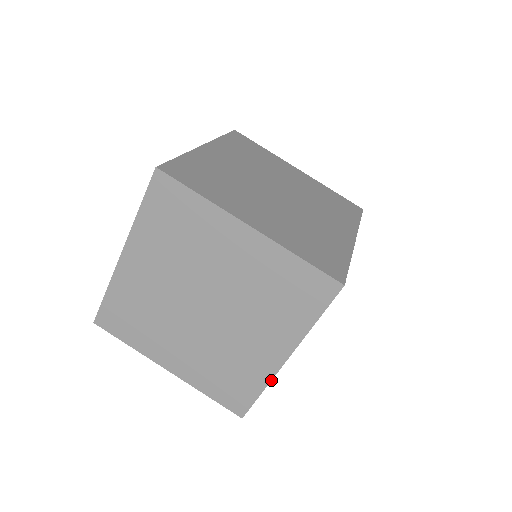
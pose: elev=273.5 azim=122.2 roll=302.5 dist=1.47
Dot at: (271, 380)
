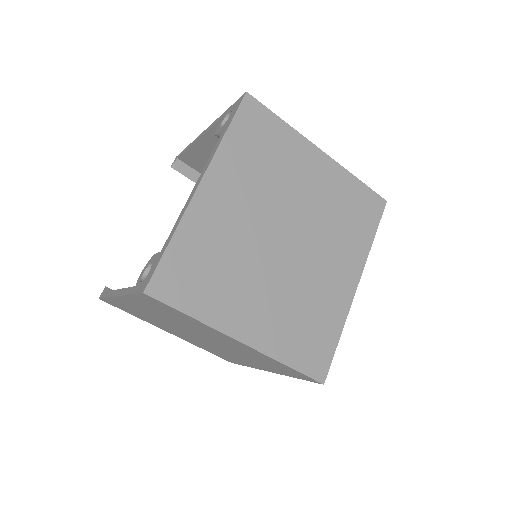
Dot at: (255, 368)
